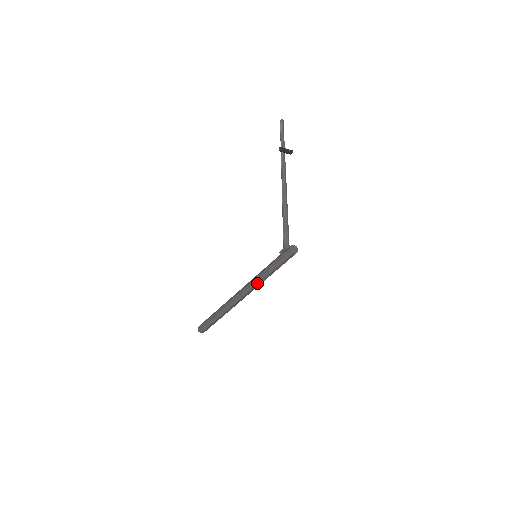
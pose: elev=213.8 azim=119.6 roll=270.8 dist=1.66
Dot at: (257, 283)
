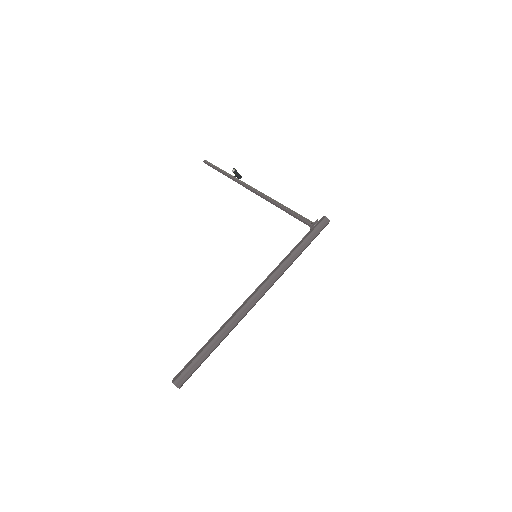
Dot at: (284, 269)
